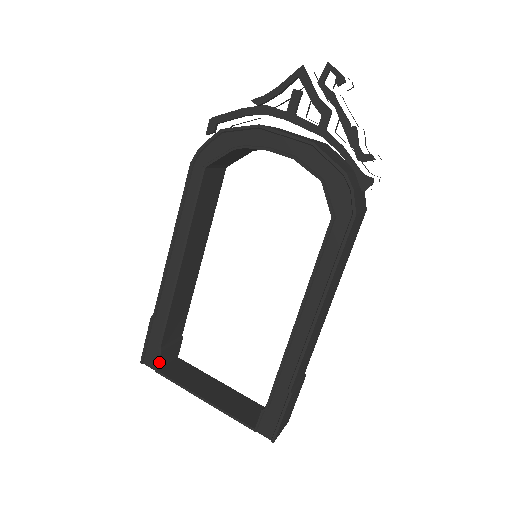
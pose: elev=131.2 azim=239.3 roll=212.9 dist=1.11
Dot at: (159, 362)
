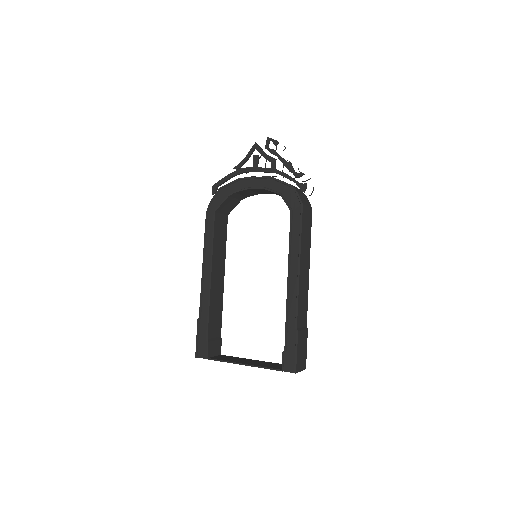
Dot at: (208, 351)
